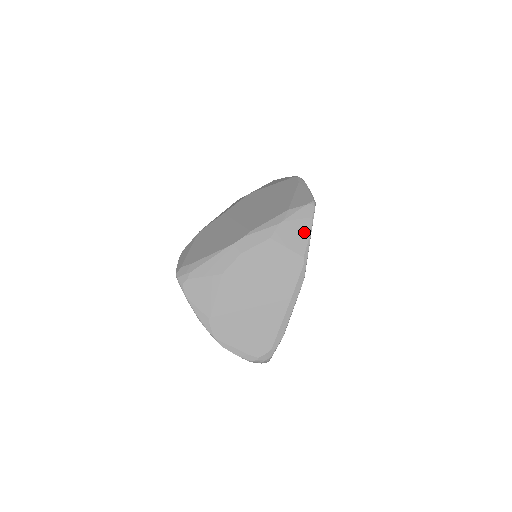
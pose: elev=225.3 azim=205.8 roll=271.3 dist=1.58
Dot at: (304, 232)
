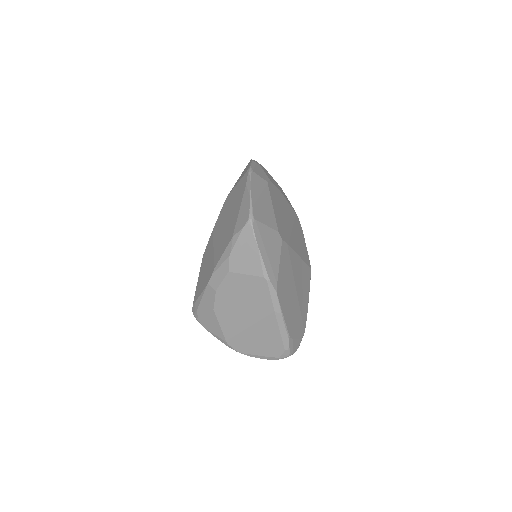
Dot at: (253, 254)
